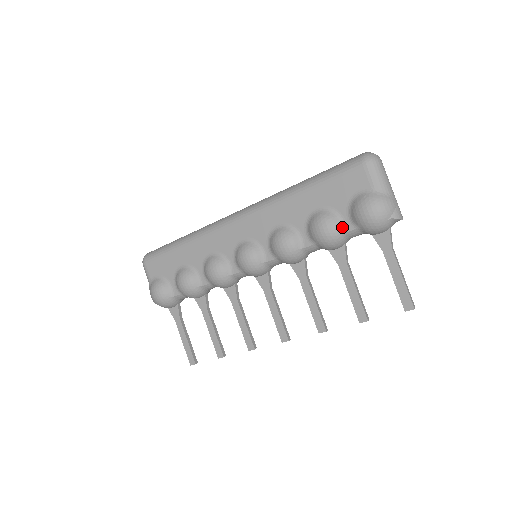
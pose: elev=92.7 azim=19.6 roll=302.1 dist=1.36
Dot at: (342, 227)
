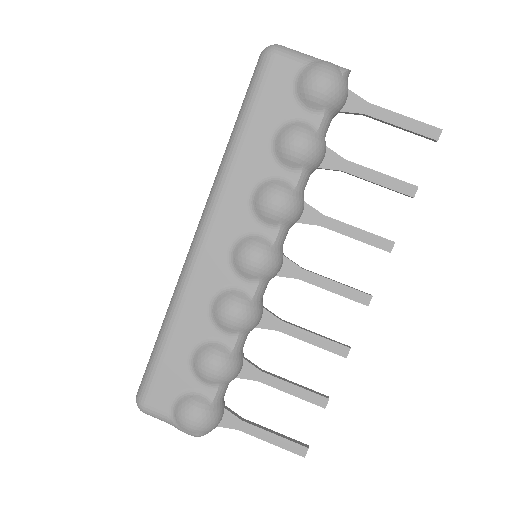
Dot at: (311, 126)
